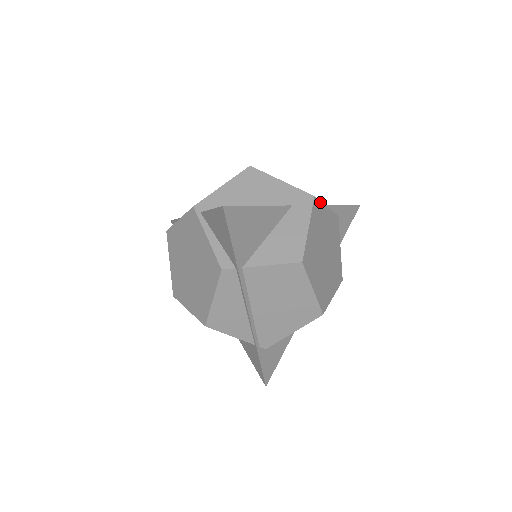
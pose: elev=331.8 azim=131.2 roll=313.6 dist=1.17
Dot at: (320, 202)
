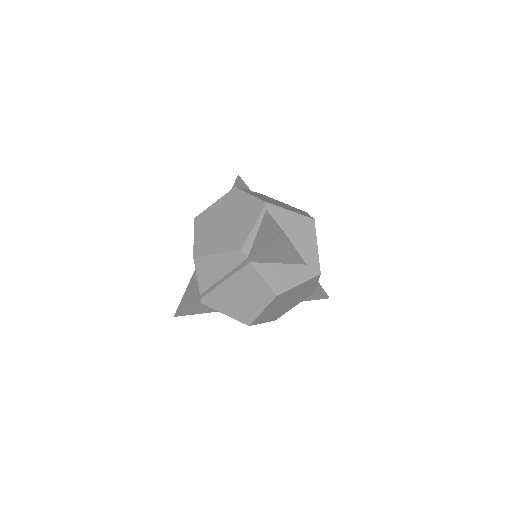
Dot at: occluded
